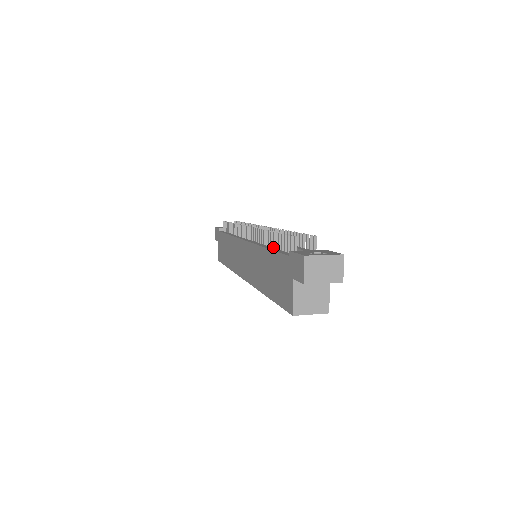
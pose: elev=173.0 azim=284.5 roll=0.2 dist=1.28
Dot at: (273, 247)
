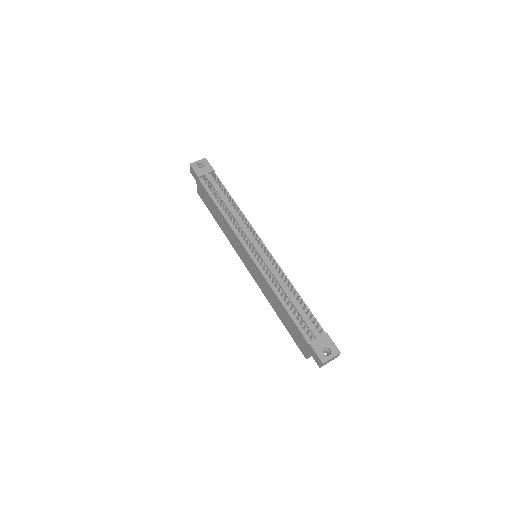
Dot at: (287, 305)
